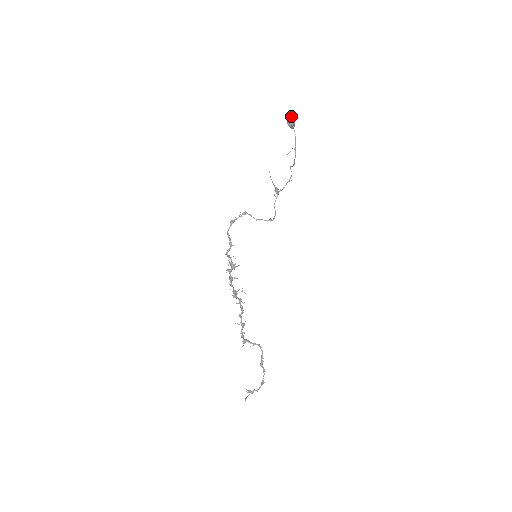
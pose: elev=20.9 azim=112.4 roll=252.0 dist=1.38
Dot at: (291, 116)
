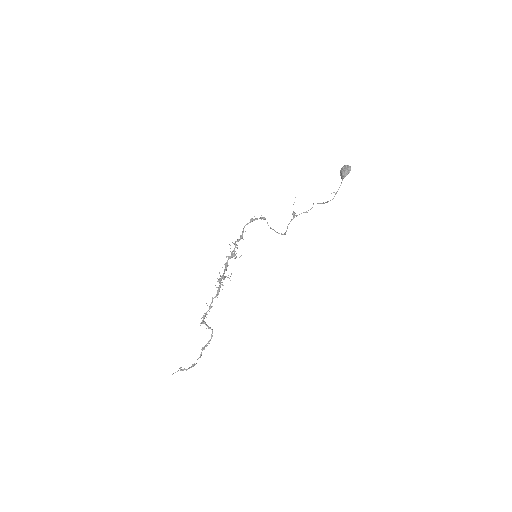
Dot at: (349, 170)
